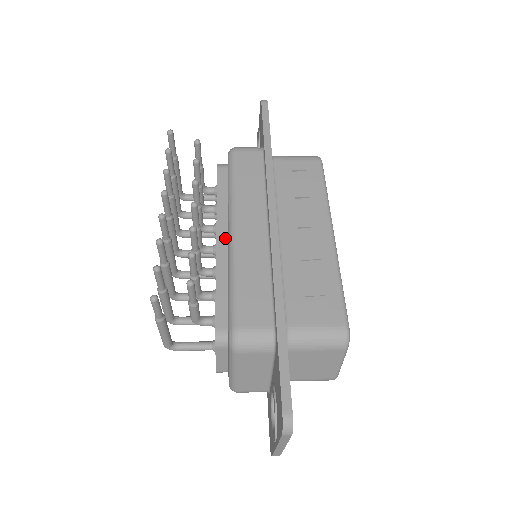
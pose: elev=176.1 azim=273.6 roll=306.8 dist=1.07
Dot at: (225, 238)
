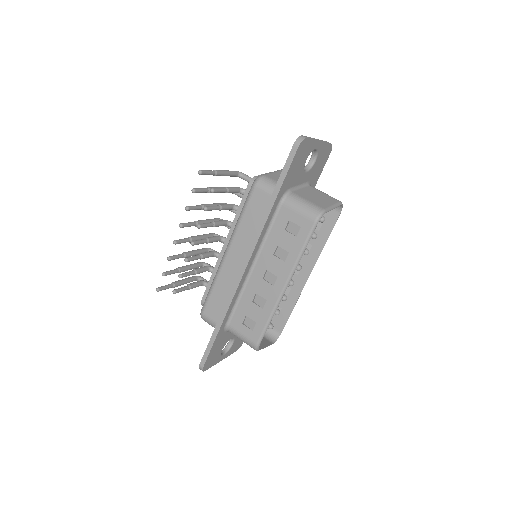
Dot at: occluded
